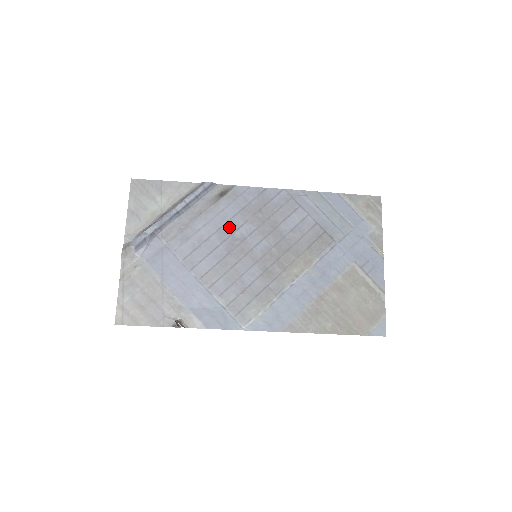
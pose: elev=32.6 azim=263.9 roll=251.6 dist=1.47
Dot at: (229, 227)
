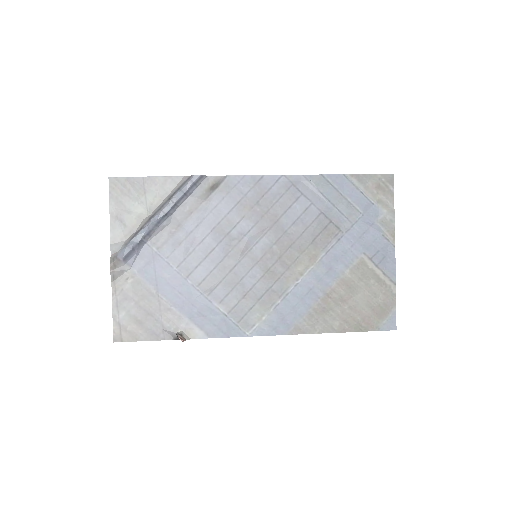
Dot at: (224, 226)
